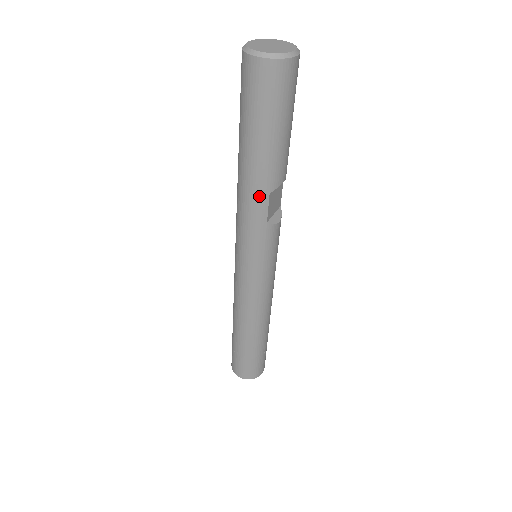
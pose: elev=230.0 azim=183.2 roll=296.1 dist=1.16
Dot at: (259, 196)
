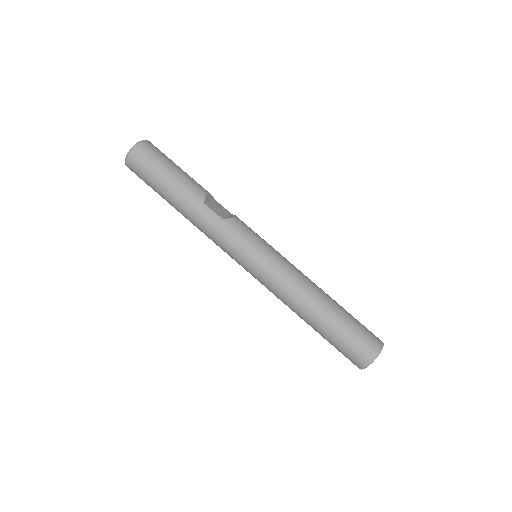
Dot at: (200, 210)
